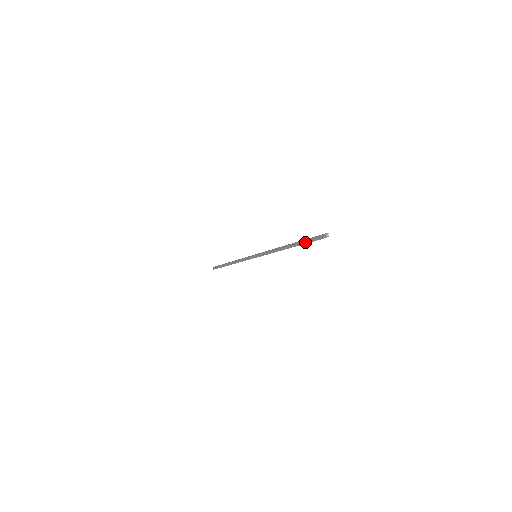
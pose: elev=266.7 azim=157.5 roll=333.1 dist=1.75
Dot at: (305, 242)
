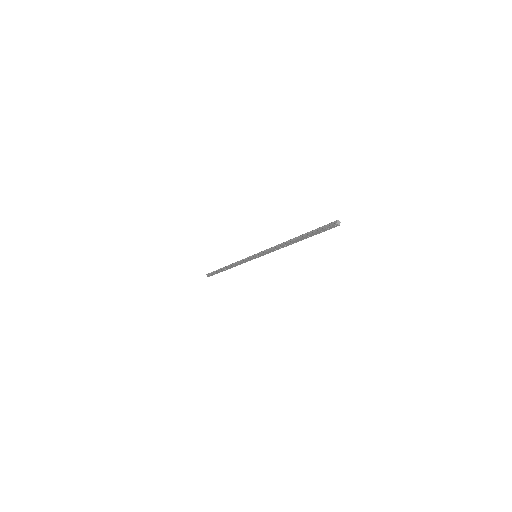
Dot at: (313, 232)
